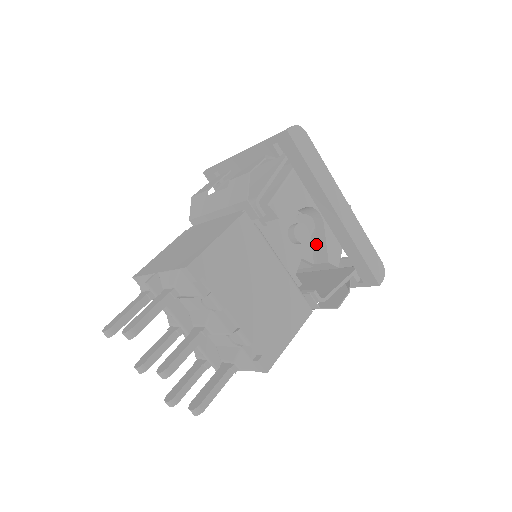
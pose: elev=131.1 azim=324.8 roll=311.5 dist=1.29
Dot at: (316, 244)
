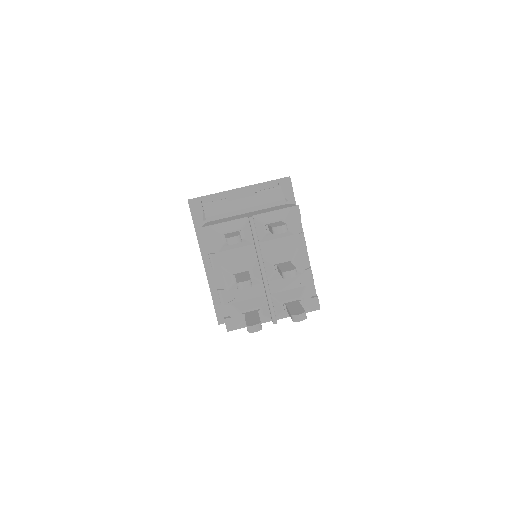
Dot at: occluded
